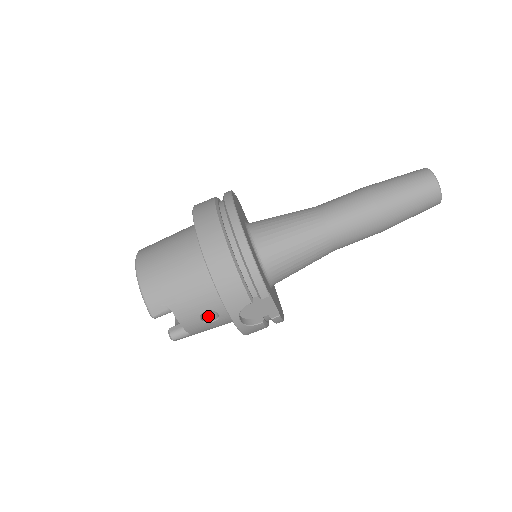
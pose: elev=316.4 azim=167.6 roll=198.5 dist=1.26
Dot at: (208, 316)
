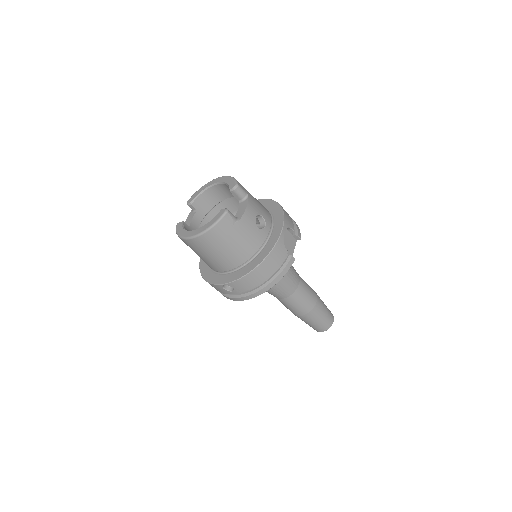
Dot at: occluded
